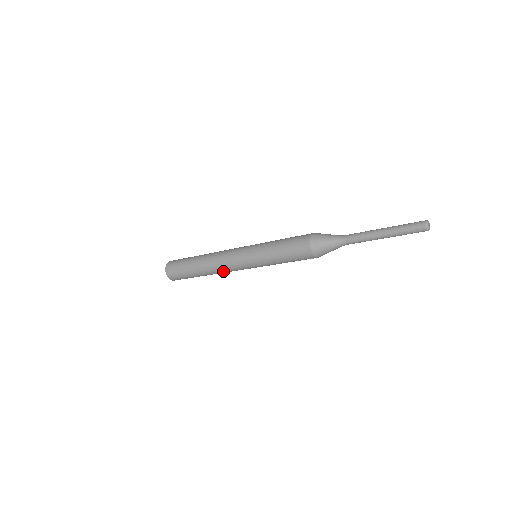
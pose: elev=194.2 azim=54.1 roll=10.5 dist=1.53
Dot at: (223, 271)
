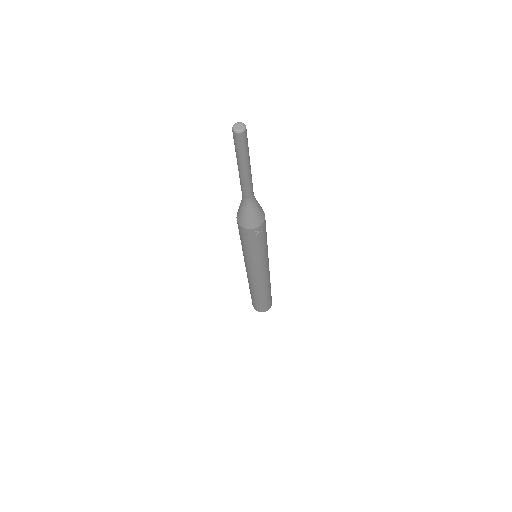
Dot at: (260, 284)
